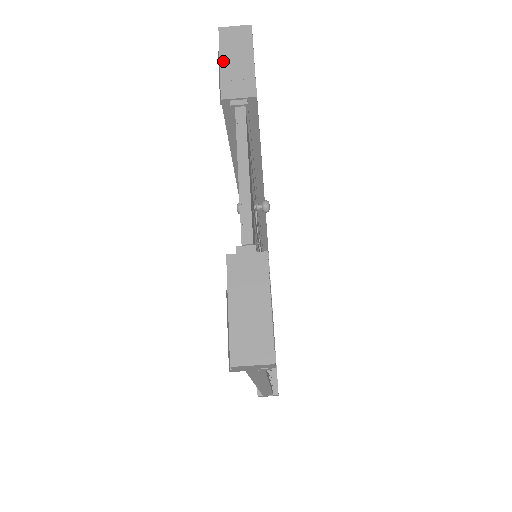
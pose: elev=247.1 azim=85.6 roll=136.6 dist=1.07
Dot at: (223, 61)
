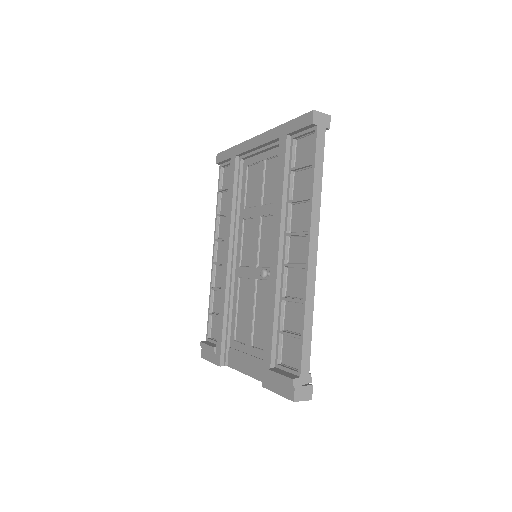
Dot at: (279, 394)
